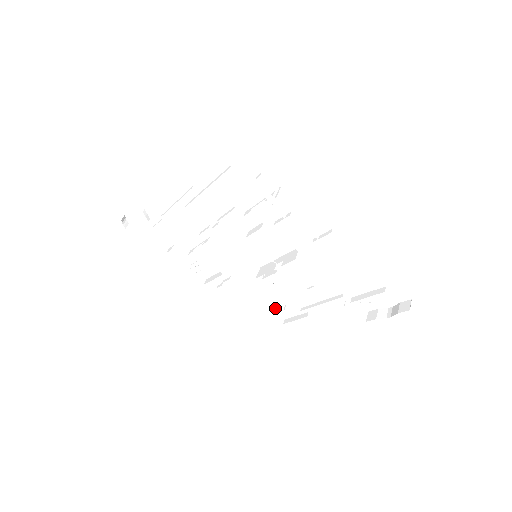
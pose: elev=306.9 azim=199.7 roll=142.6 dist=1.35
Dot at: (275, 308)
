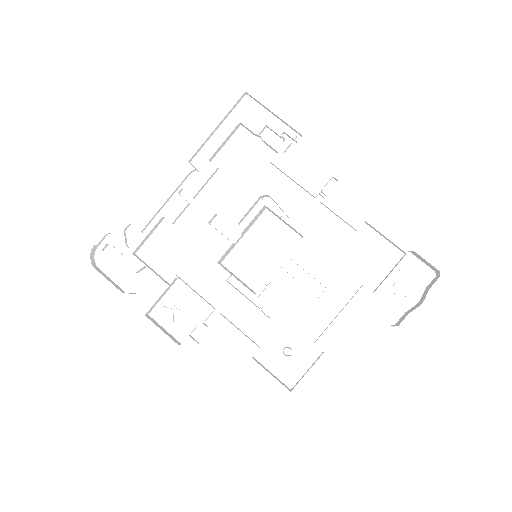
Dot at: (277, 366)
